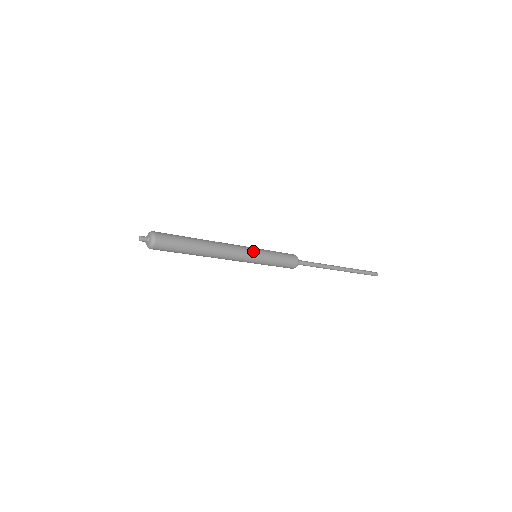
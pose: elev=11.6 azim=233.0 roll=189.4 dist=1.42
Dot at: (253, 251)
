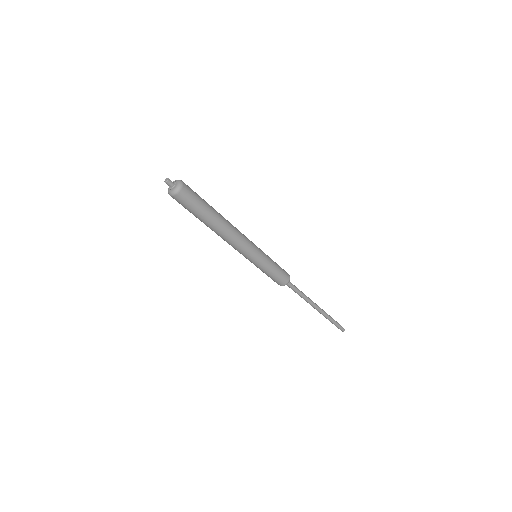
Dot at: (255, 245)
